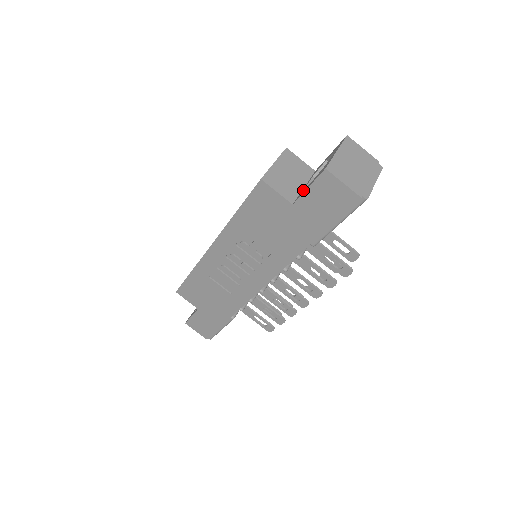
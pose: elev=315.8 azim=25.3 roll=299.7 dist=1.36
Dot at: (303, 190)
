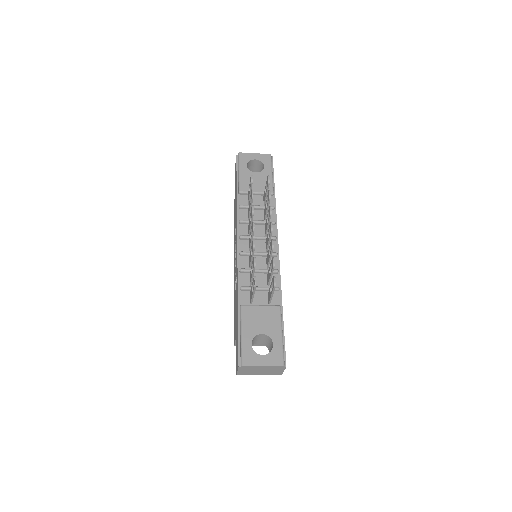
Dot at: occluded
